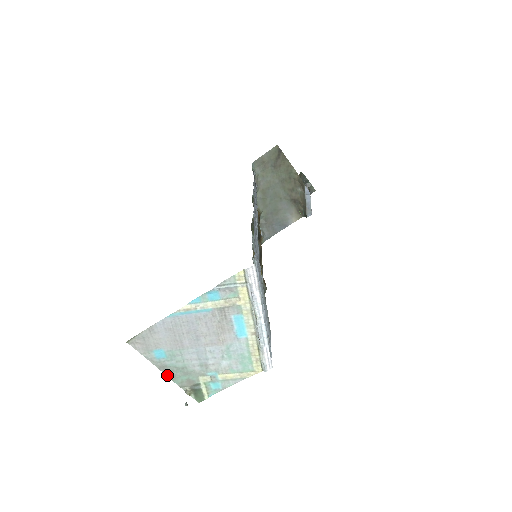
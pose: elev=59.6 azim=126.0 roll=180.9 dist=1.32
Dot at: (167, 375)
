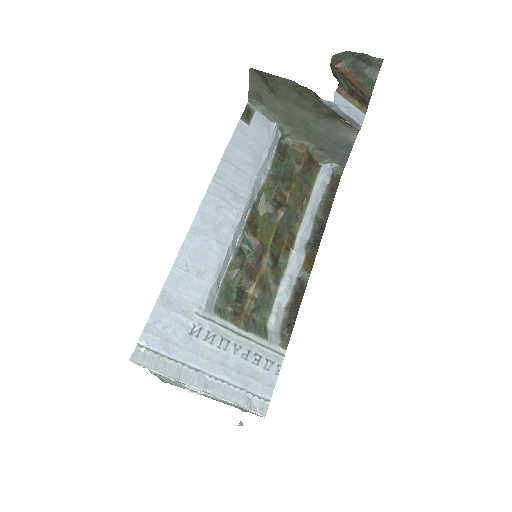
Dot at: occluded
